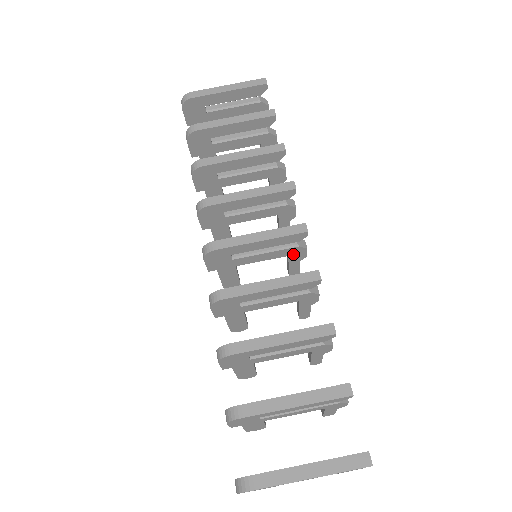
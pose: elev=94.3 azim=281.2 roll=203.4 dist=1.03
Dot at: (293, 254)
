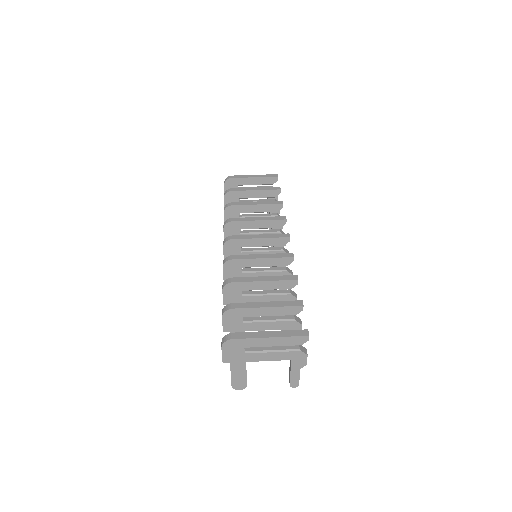
Dot at: occluded
